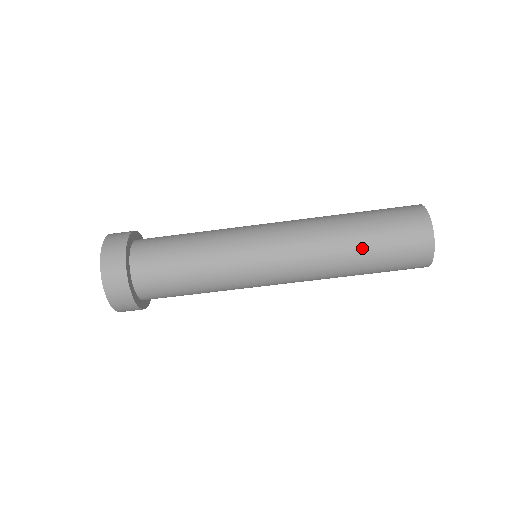
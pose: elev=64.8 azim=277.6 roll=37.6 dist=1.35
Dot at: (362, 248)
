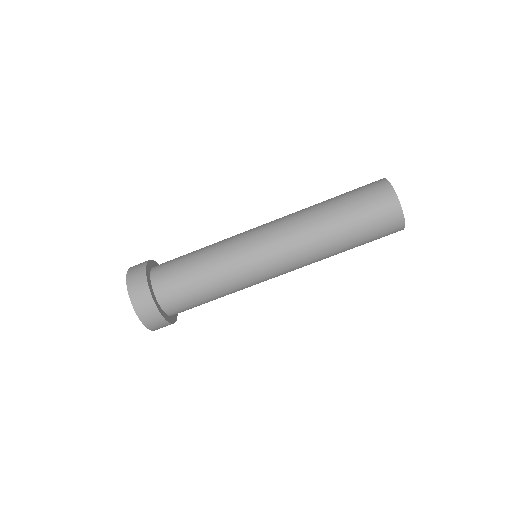
Dot at: (338, 219)
